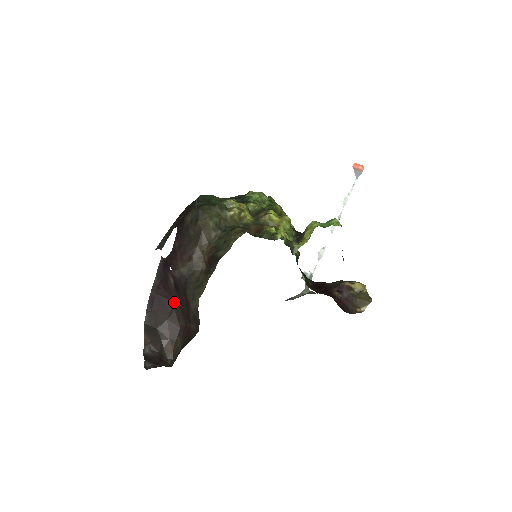
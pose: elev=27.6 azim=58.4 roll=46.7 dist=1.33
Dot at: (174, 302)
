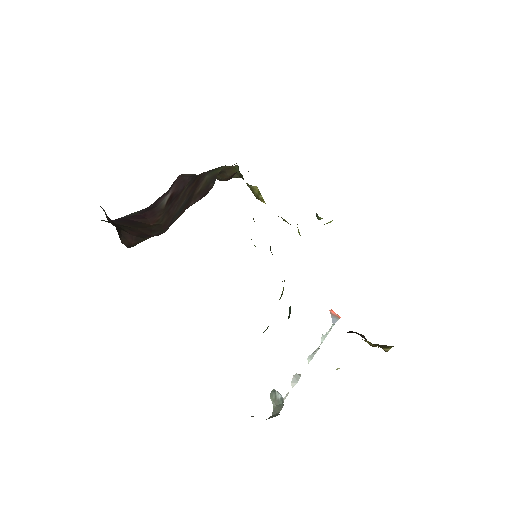
Dot at: (153, 224)
